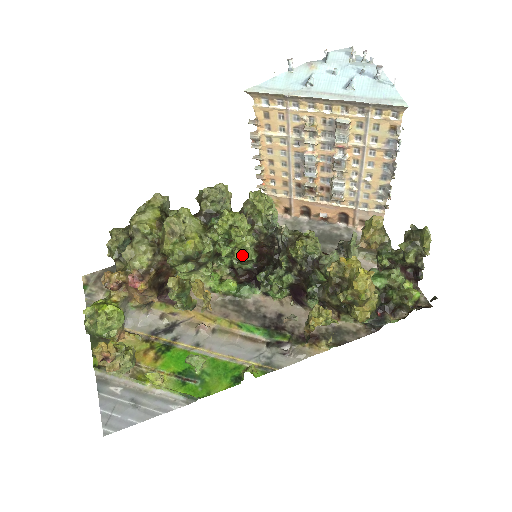
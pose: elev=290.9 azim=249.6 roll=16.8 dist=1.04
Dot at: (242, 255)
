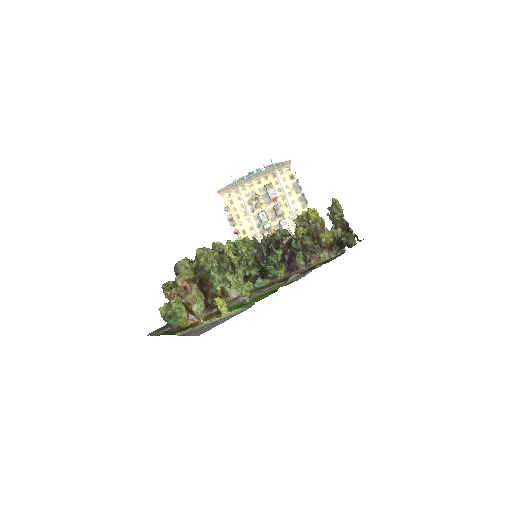
Dot at: (248, 257)
